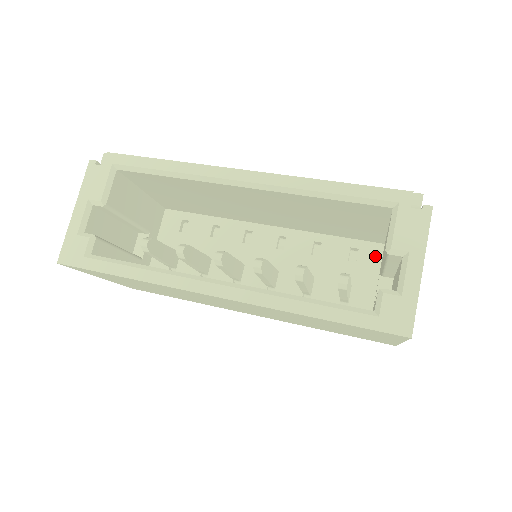
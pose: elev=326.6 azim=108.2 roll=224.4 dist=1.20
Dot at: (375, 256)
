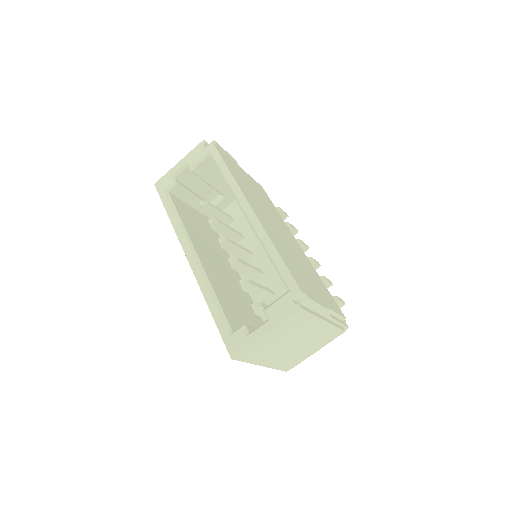
Dot at: occluded
